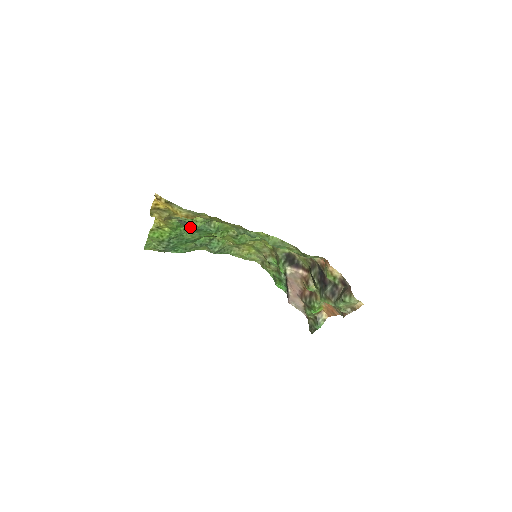
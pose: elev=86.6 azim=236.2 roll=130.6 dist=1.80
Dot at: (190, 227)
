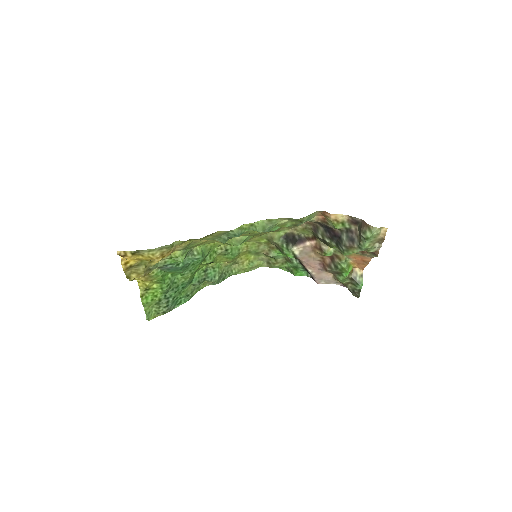
Dot at: (175, 268)
